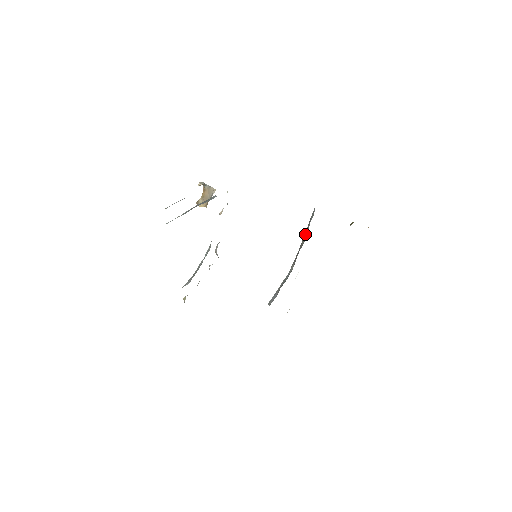
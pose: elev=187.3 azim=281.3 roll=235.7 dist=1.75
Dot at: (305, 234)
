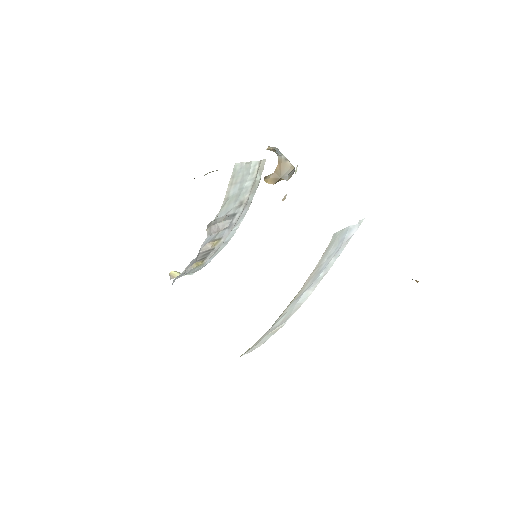
Dot at: occluded
